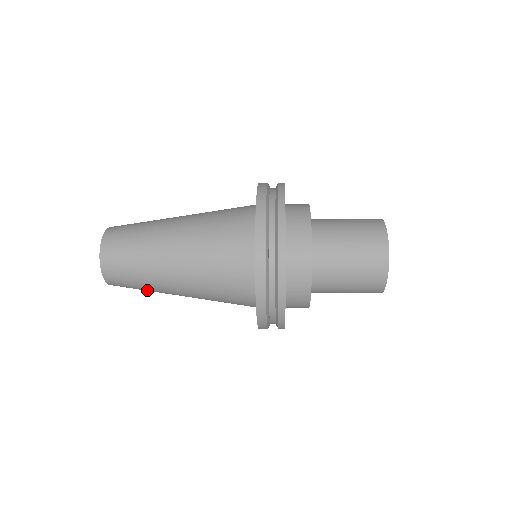
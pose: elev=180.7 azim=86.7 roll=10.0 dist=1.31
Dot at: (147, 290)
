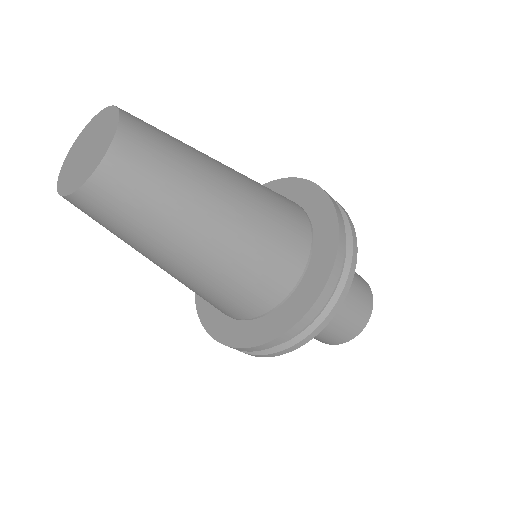
Dot at: (141, 228)
